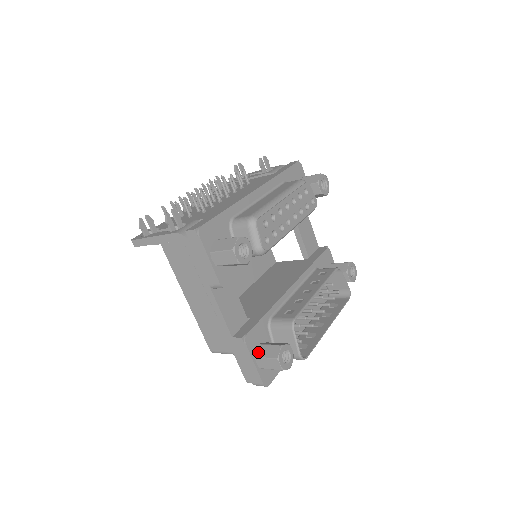
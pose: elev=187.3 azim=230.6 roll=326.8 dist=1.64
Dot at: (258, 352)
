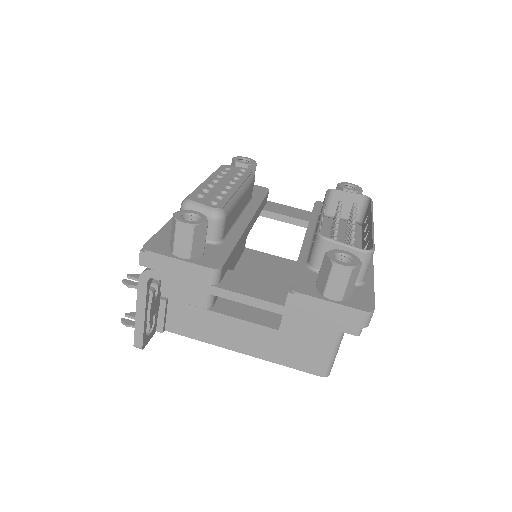
Dot at: (320, 289)
